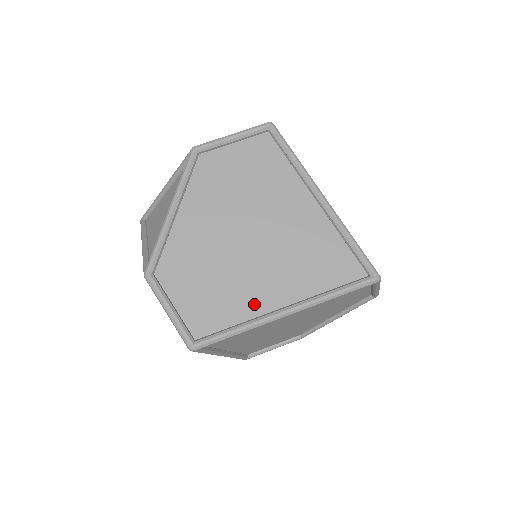
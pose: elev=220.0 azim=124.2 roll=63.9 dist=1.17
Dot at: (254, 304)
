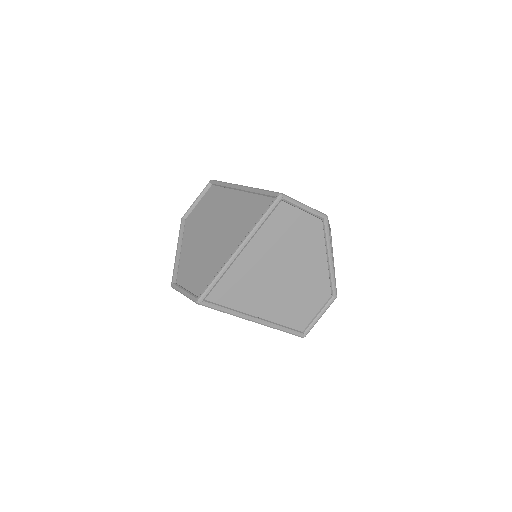
Dot at: (223, 259)
